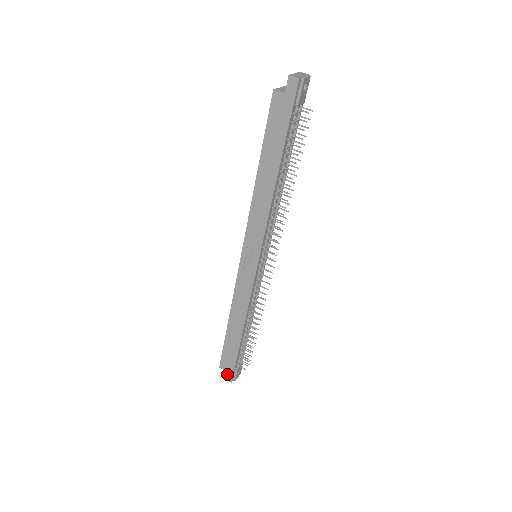
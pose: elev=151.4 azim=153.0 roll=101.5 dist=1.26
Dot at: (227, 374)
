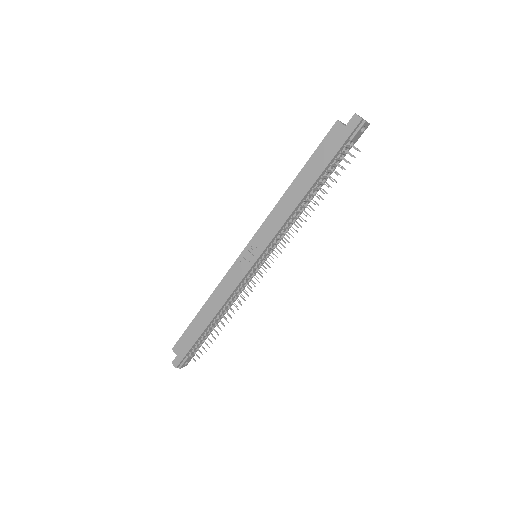
Dot at: (176, 358)
